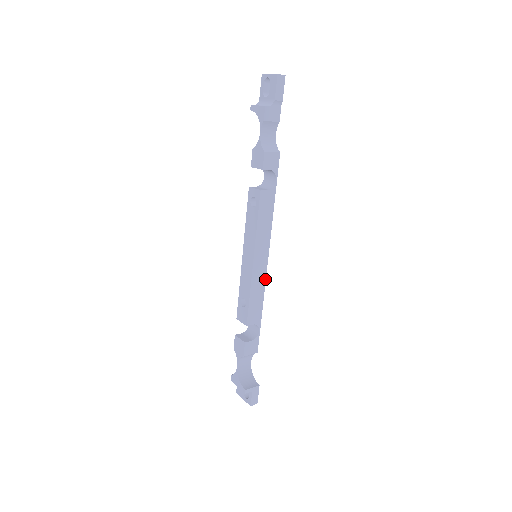
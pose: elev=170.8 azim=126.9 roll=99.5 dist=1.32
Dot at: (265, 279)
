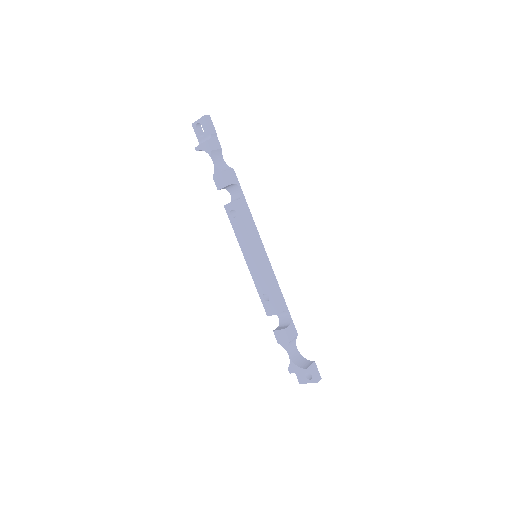
Dot at: (272, 270)
